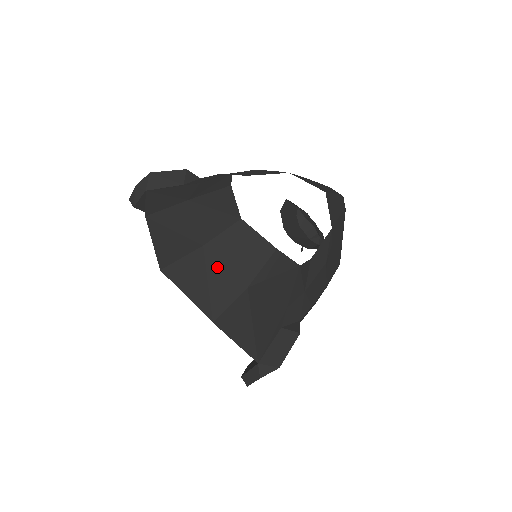
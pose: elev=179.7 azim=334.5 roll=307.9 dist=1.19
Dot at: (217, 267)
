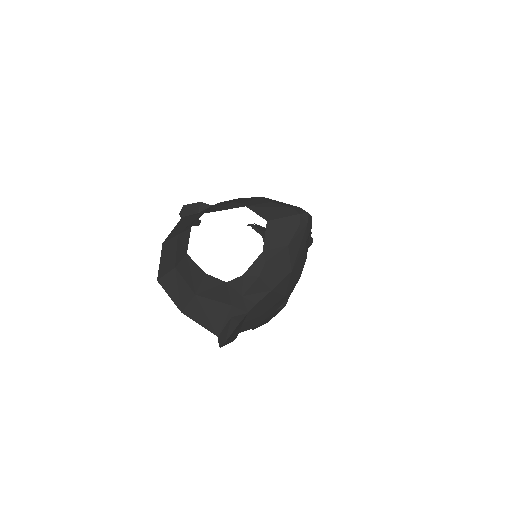
Dot at: (182, 281)
